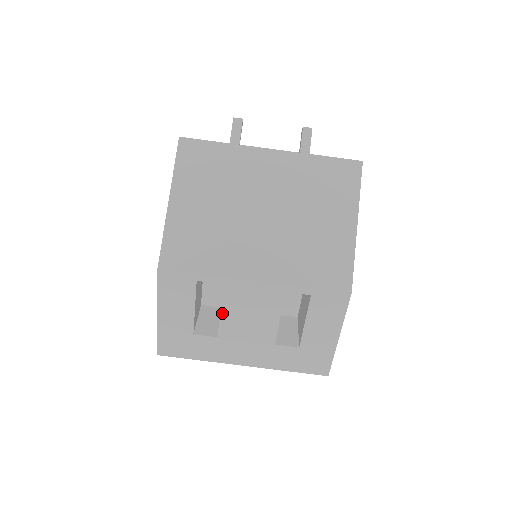
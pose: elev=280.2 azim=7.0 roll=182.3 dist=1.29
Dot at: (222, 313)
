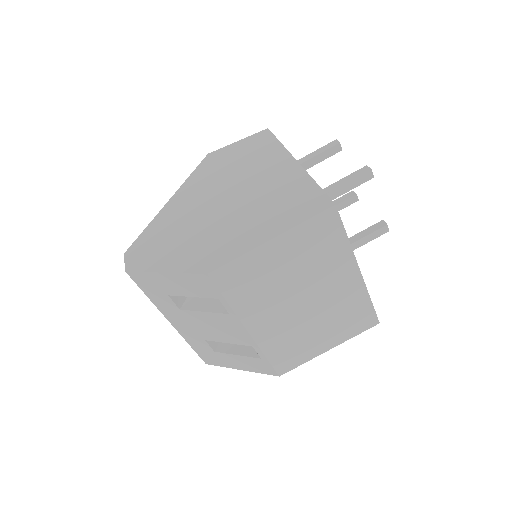
Dot at: (204, 313)
